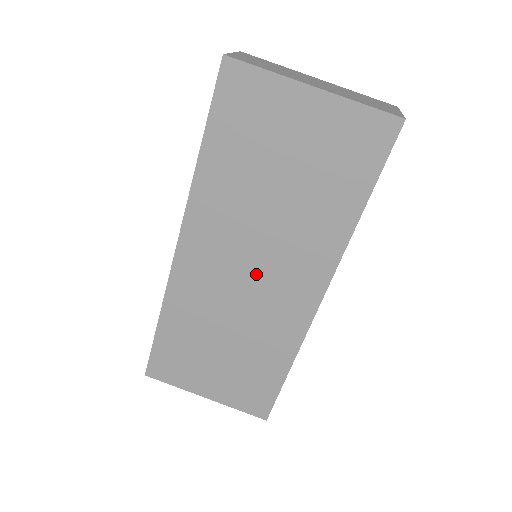
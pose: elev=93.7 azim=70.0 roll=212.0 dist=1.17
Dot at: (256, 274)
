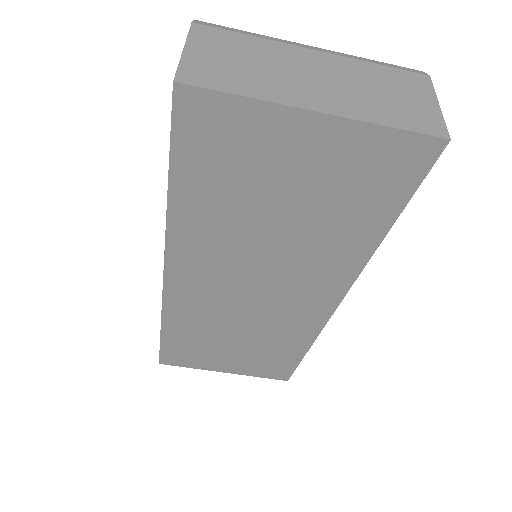
Dot at: (262, 291)
